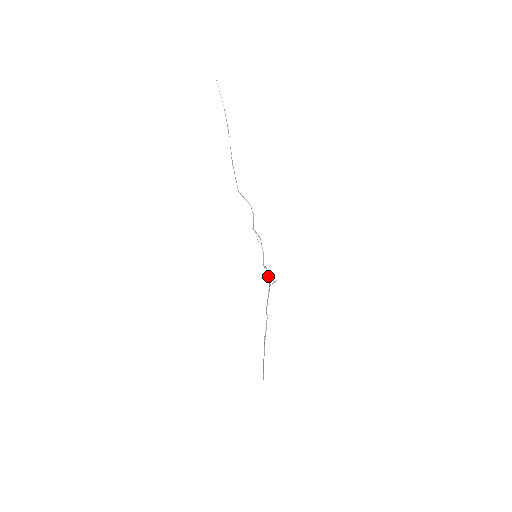
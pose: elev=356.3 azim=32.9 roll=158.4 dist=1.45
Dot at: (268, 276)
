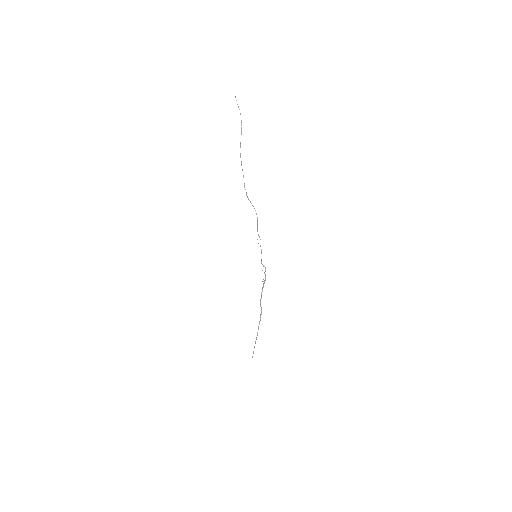
Dot at: (265, 274)
